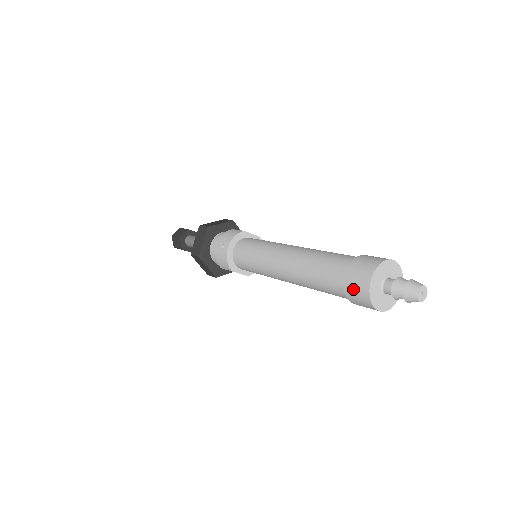
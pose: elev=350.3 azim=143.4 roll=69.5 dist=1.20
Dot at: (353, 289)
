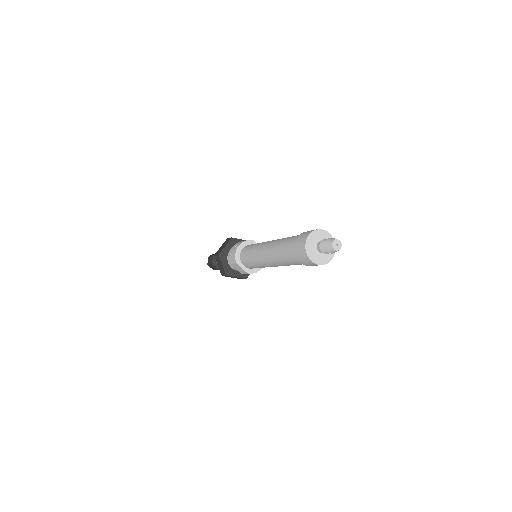
Dot at: (298, 244)
